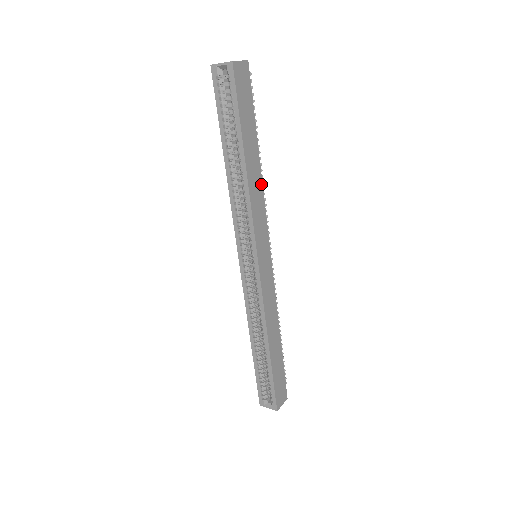
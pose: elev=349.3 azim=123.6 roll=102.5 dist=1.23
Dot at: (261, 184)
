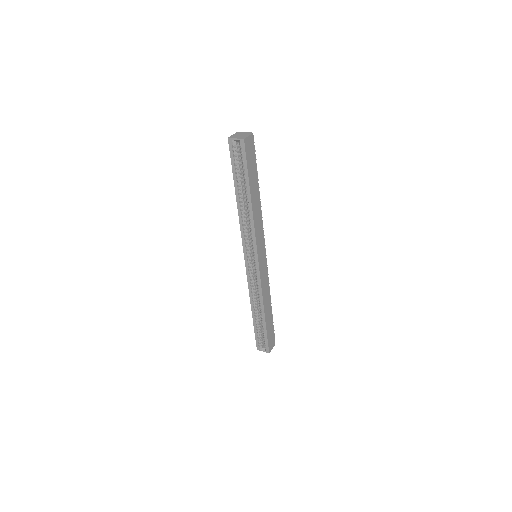
Dot at: (260, 211)
